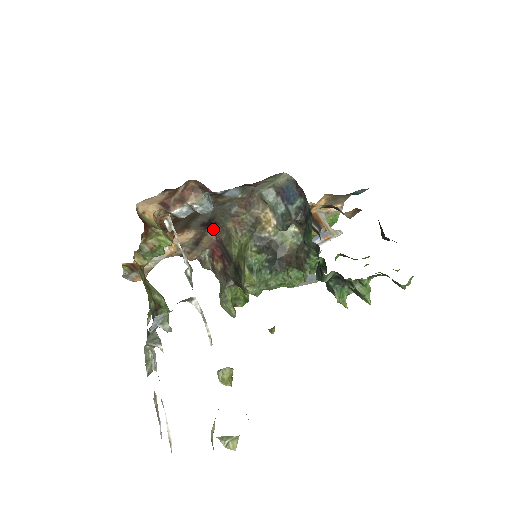
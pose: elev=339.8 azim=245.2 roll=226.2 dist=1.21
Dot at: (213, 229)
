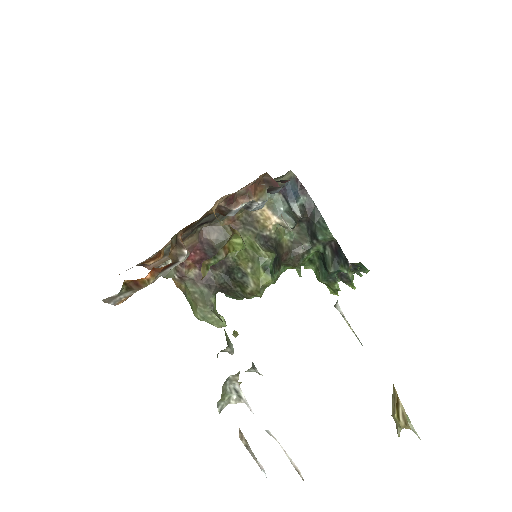
Dot at: (198, 229)
